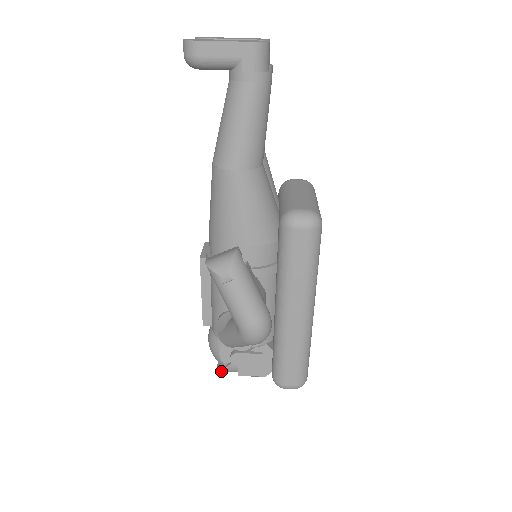
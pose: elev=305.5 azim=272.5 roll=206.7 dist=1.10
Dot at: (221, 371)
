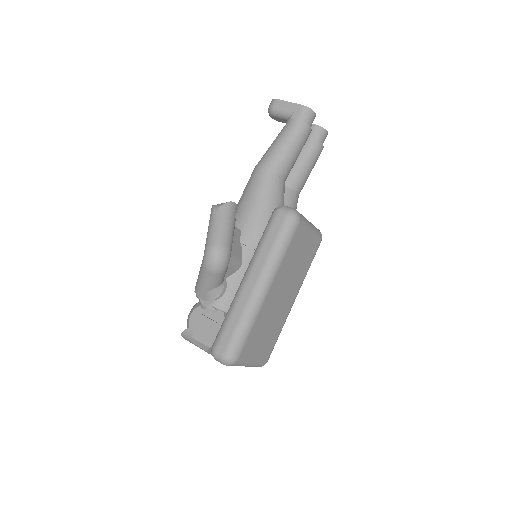
Dot at: (184, 334)
